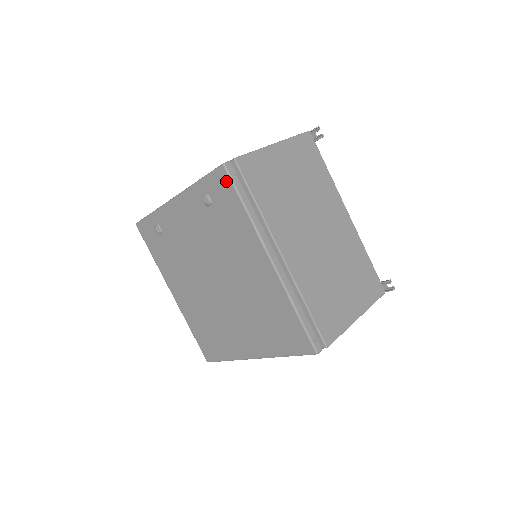
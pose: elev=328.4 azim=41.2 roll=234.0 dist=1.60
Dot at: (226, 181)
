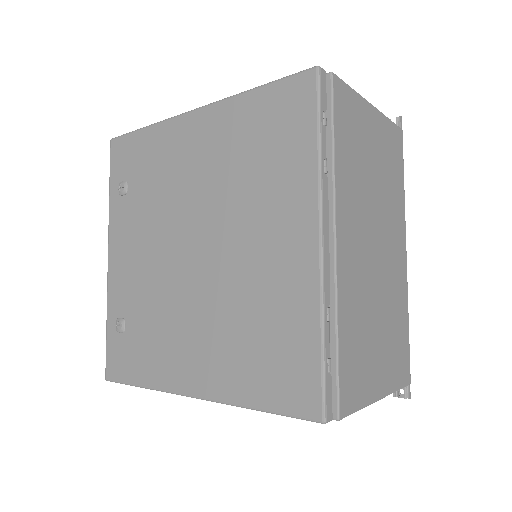
Dot at: (120, 143)
